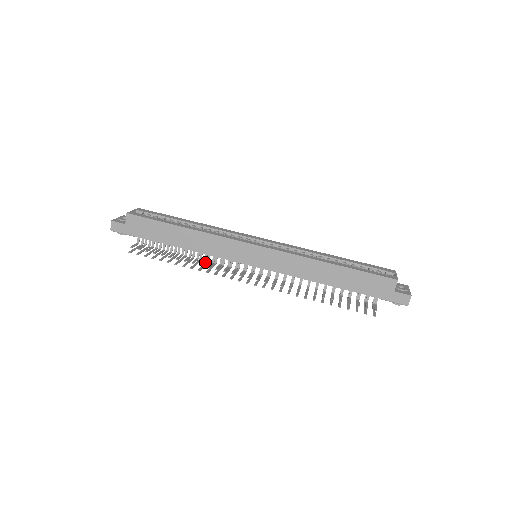
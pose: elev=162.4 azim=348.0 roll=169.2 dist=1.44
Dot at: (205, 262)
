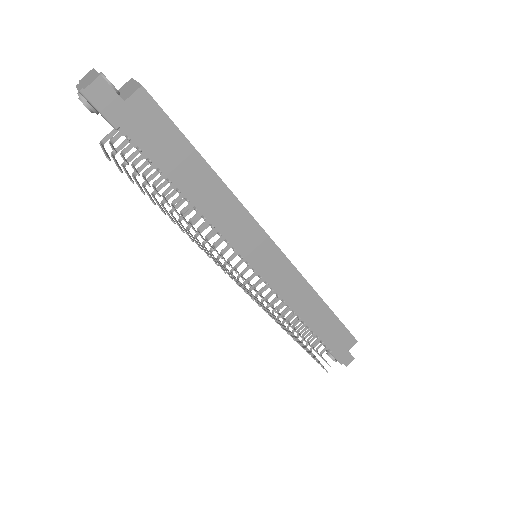
Dot at: (188, 230)
